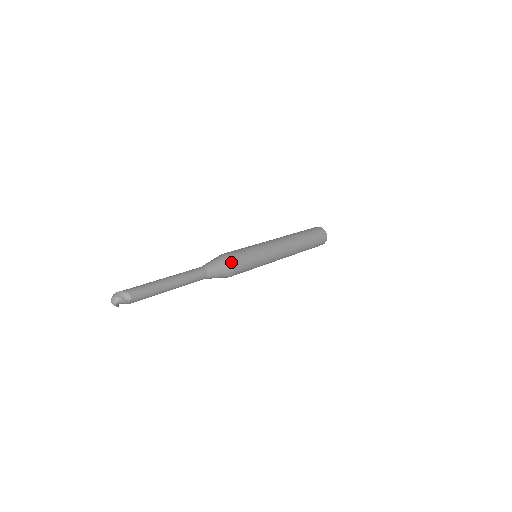
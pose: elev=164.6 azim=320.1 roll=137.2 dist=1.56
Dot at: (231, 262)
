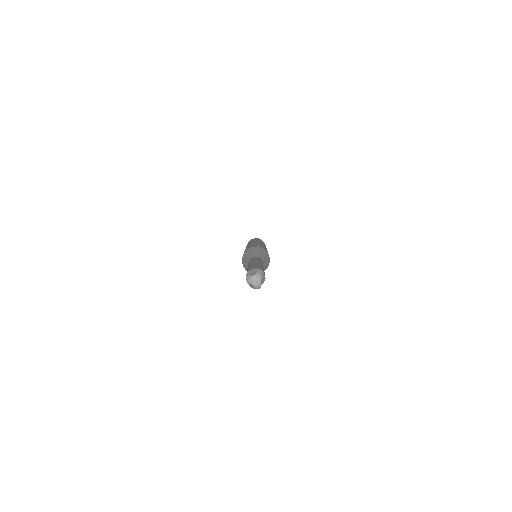
Dot at: (264, 250)
